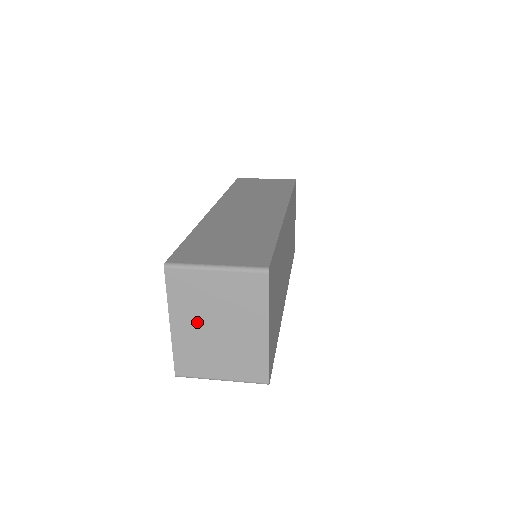
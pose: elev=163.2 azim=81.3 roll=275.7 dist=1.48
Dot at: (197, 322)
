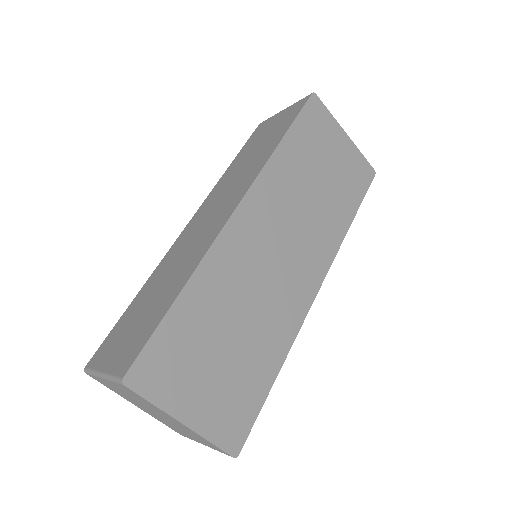
Dot at: (143, 408)
